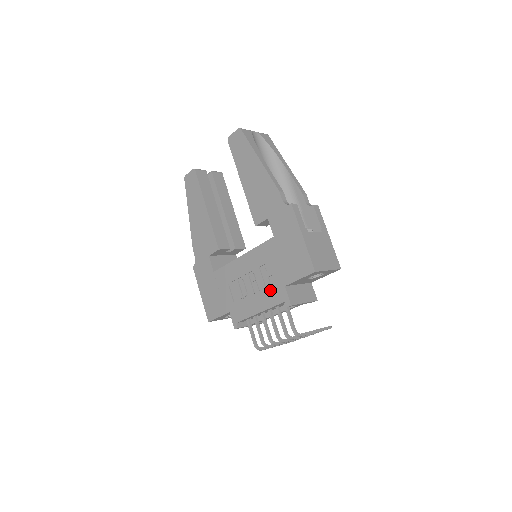
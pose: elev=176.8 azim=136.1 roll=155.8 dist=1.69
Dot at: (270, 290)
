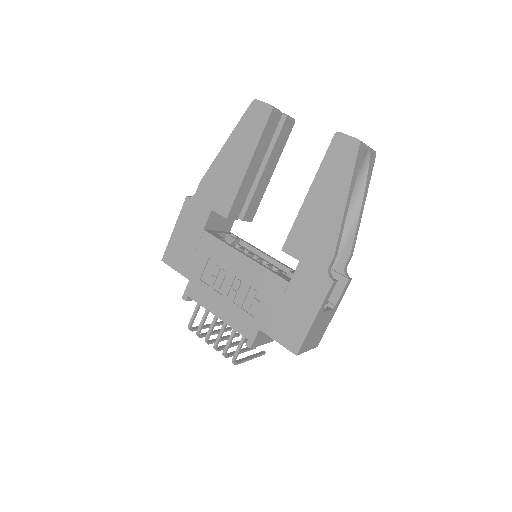
Dot at: (243, 315)
